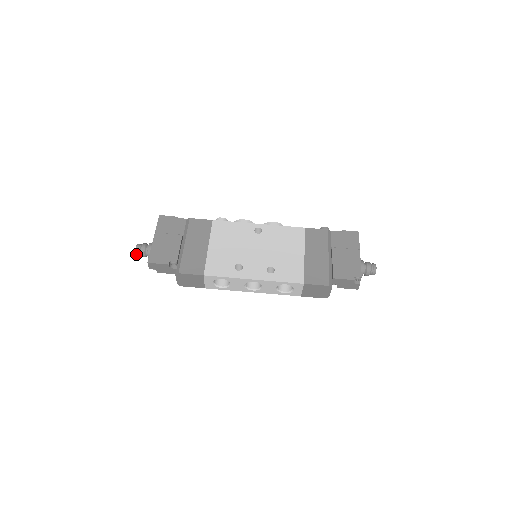
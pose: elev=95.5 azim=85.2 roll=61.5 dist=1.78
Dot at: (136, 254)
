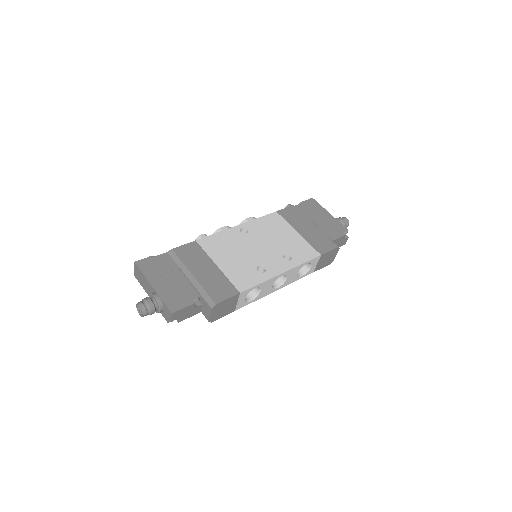
Dot at: (143, 315)
